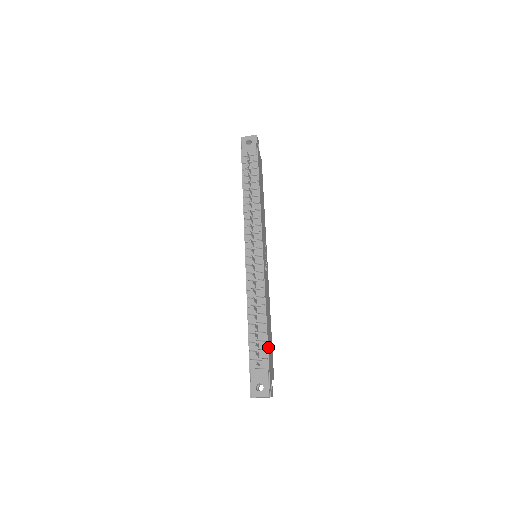
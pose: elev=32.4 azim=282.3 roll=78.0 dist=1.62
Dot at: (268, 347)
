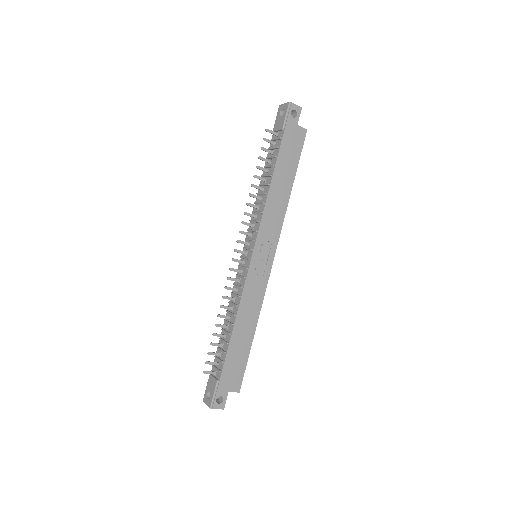
Dot at: (226, 360)
